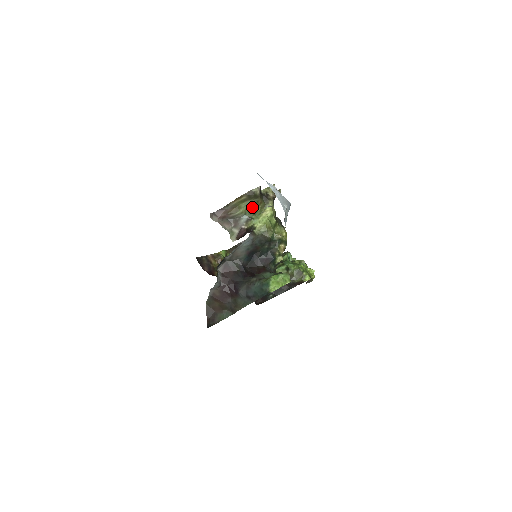
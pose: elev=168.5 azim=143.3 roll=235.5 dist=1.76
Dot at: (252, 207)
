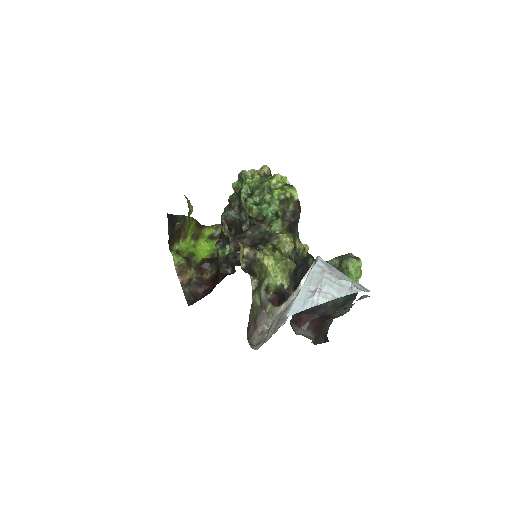
Dot at: (258, 285)
